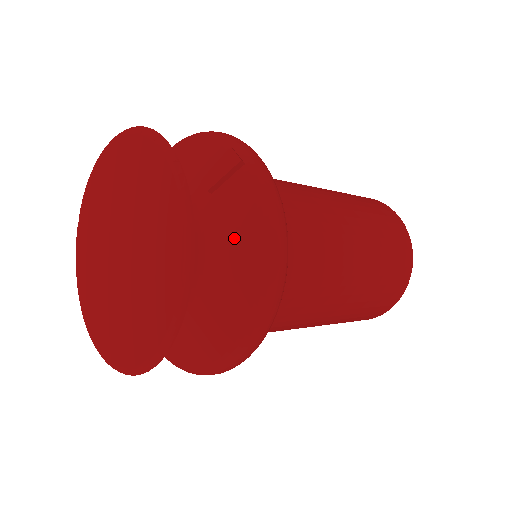
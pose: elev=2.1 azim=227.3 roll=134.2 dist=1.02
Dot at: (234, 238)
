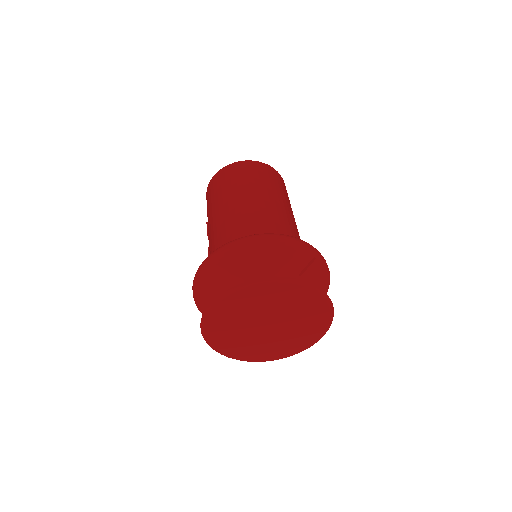
Dot at: occluded
